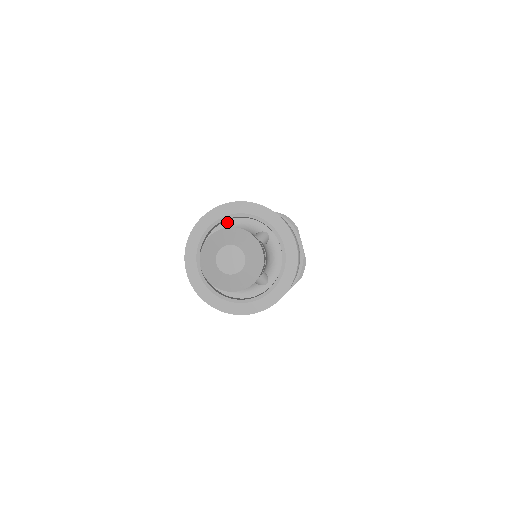
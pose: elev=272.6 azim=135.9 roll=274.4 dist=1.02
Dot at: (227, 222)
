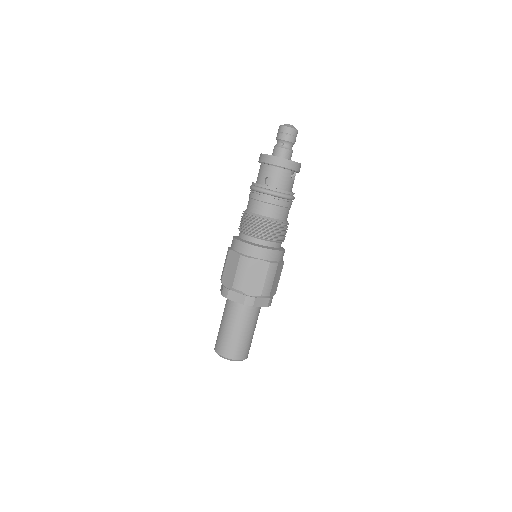
Dot at: occluded
